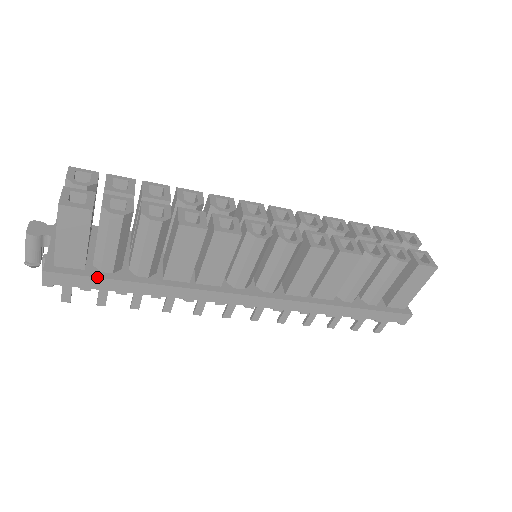
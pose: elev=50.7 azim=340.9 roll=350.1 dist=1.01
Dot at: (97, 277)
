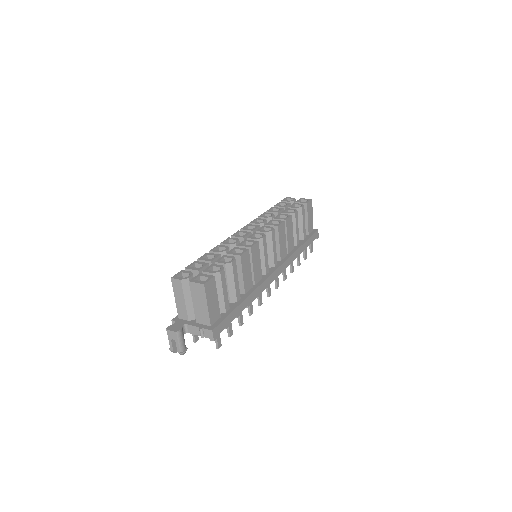
Dot at: (229, 314)
